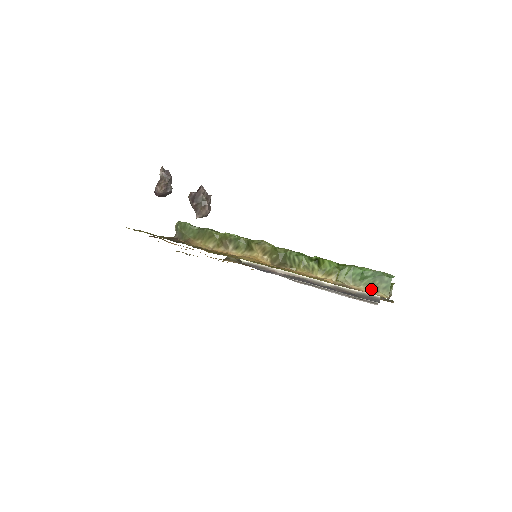
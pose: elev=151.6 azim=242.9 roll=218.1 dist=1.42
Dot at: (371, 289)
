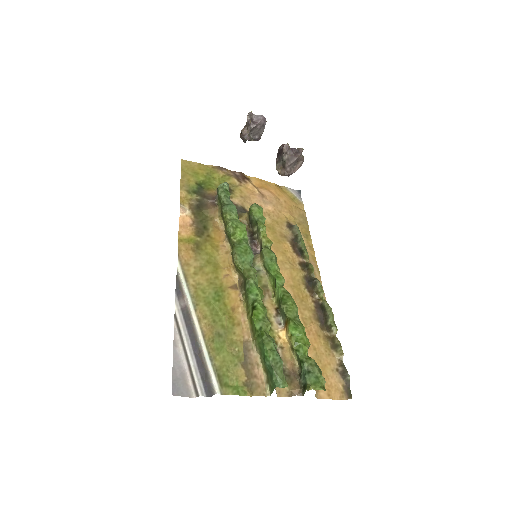
Dot at: (265, 375)
